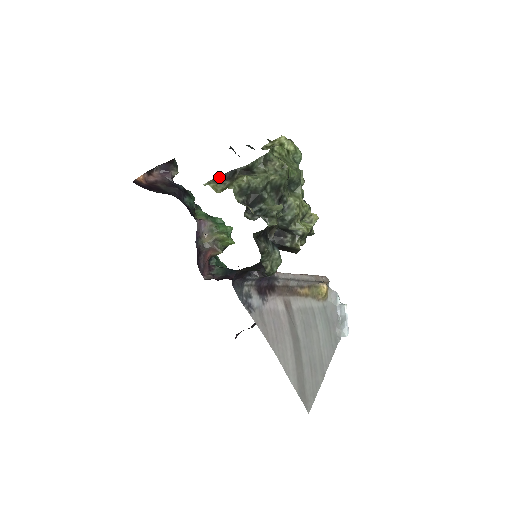
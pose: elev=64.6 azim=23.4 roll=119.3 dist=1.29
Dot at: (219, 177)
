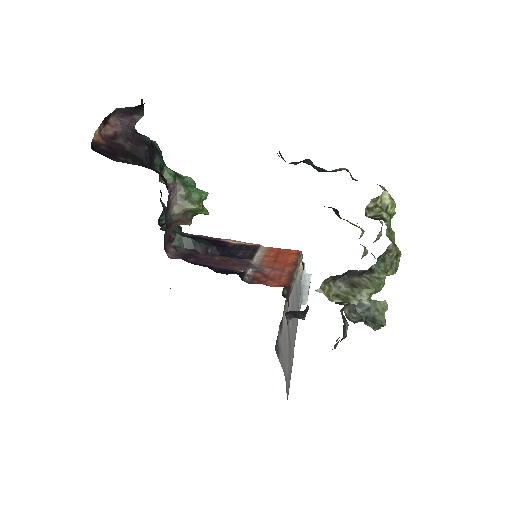
Dot at: (332, 277)
